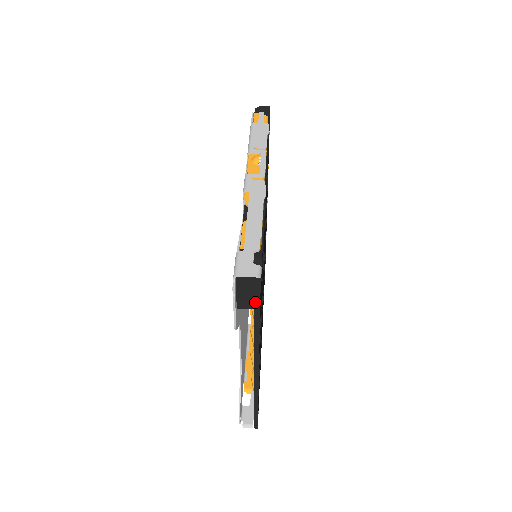
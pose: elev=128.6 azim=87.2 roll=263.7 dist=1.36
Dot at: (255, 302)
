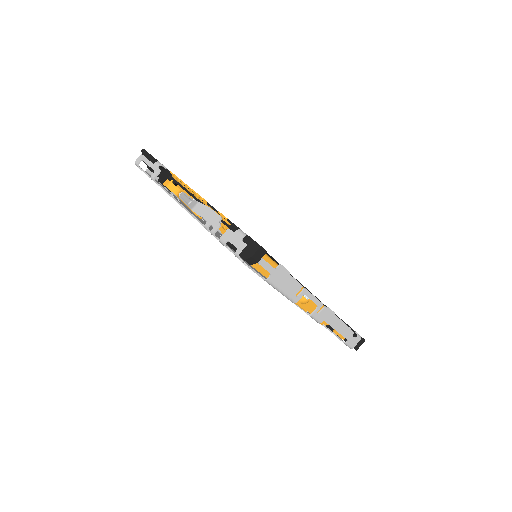
Dot at: occluded
